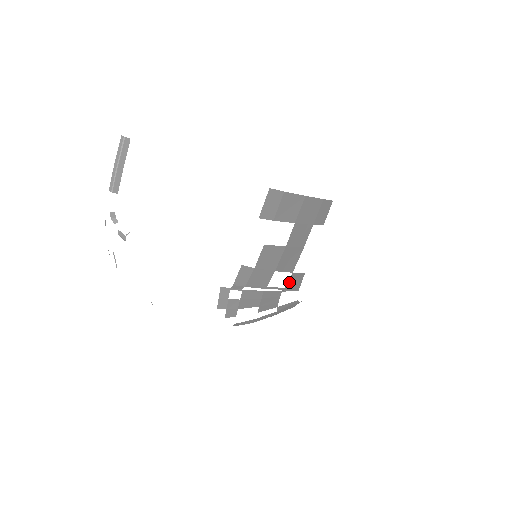
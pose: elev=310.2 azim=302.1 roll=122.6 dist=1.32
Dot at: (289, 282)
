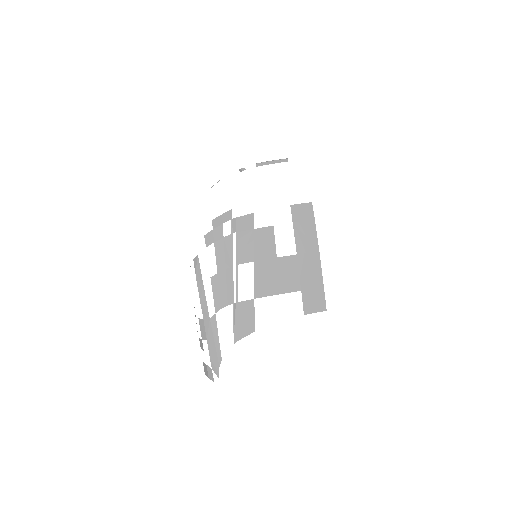
Dot at: (244, 305)
